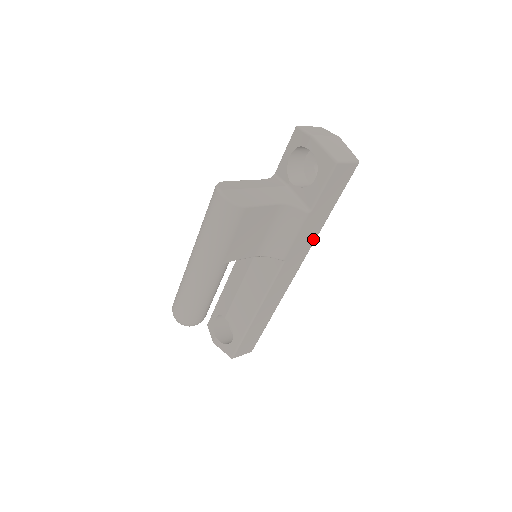
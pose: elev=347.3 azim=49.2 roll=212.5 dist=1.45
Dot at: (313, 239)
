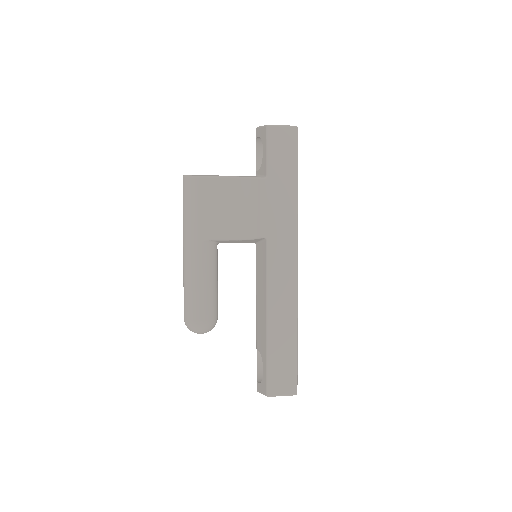
Dot at: (293, 215)
